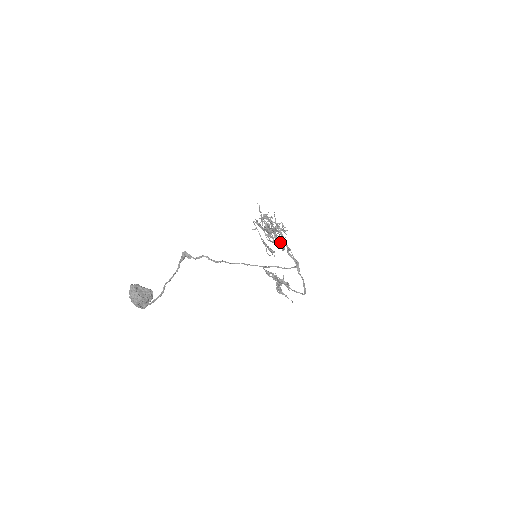
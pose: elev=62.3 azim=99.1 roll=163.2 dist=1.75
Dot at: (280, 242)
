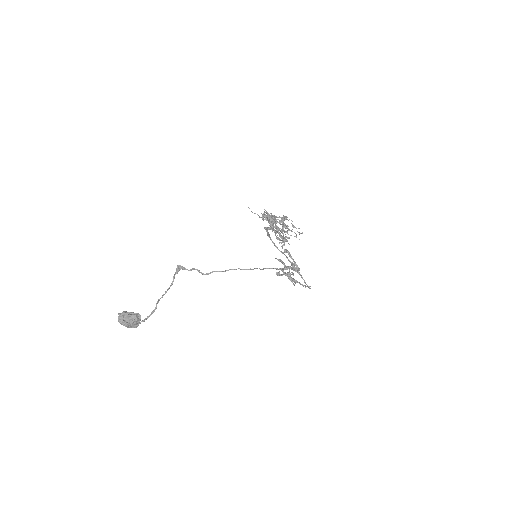
Dot at: (282, 239)
